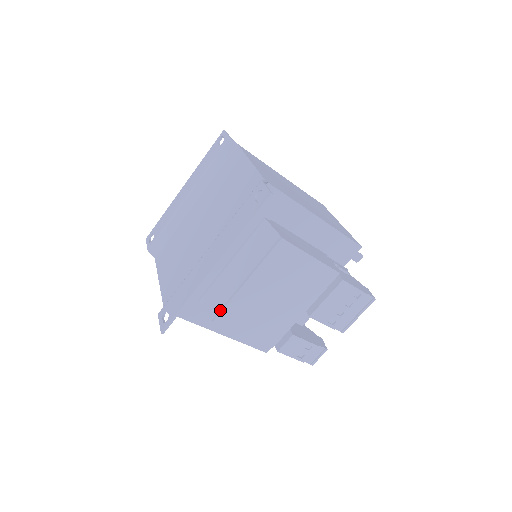
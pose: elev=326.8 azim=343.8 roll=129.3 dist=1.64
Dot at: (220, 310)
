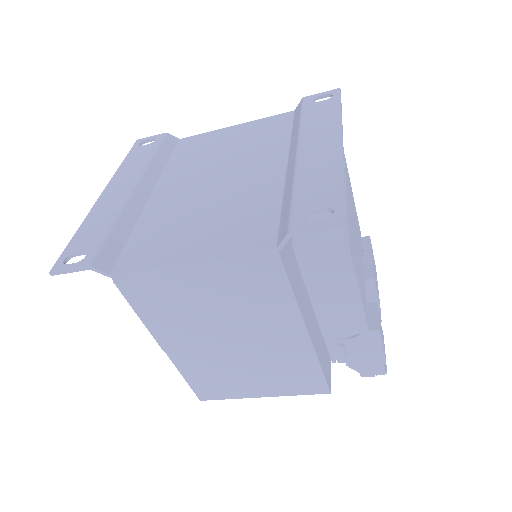
Dot at: (344, 231)
